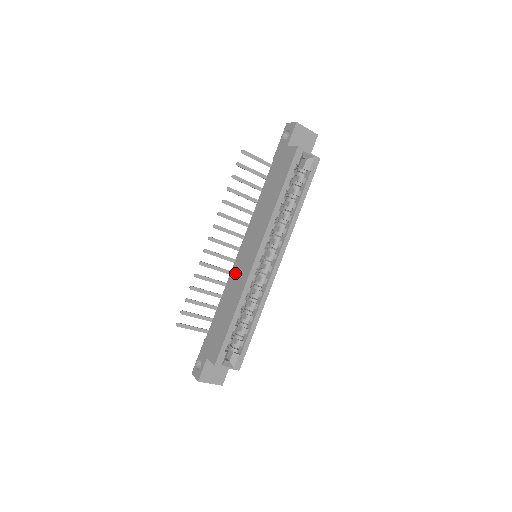
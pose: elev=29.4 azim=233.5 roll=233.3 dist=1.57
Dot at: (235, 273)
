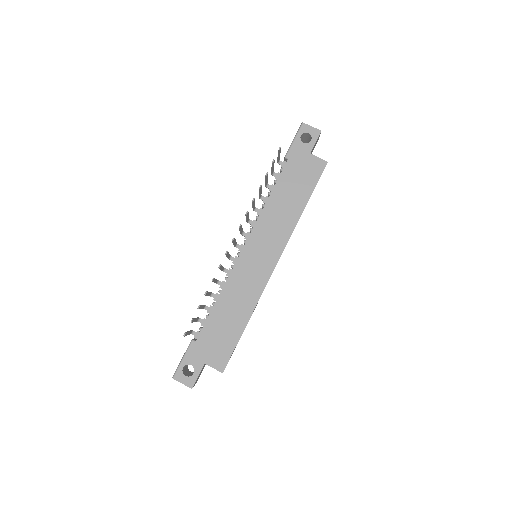
Dot at: (241, 275)
